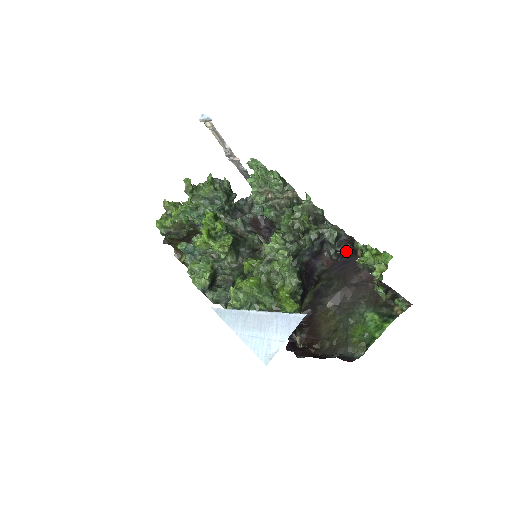
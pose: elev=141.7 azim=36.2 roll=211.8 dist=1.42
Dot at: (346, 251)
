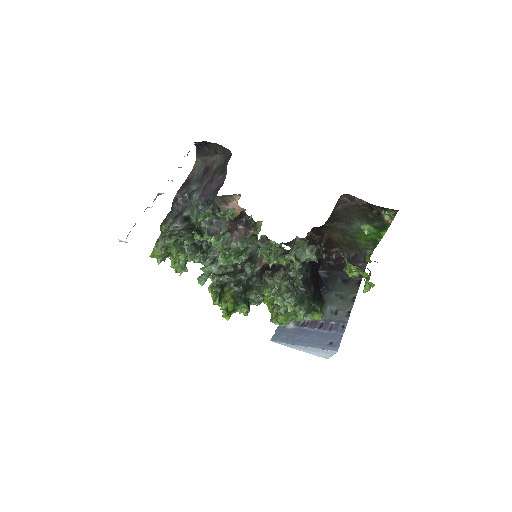
Dot at: (326, 238)
